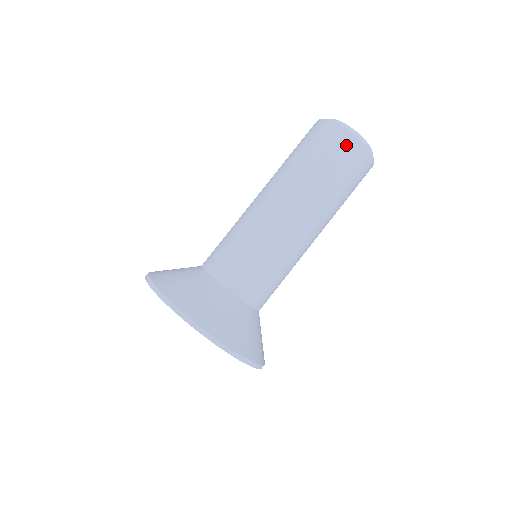
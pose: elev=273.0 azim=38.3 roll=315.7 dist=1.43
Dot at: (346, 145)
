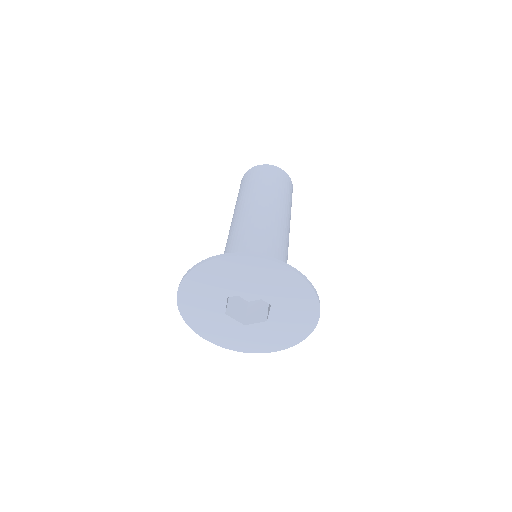
Dot at: (265, 169)
